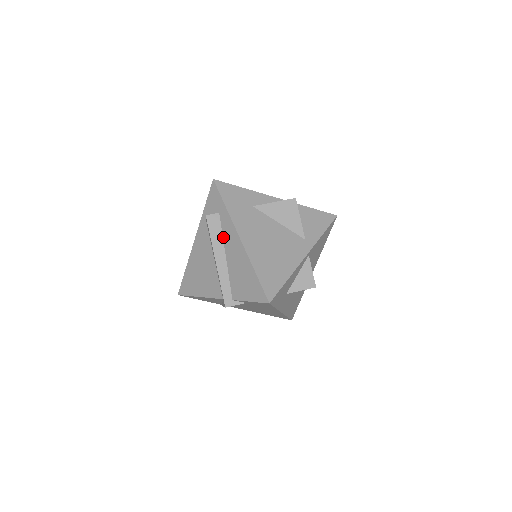
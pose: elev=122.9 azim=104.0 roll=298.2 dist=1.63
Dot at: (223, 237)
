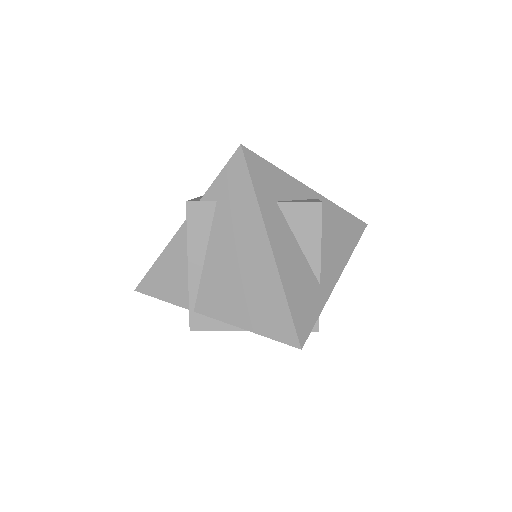
Dot at: occluded
